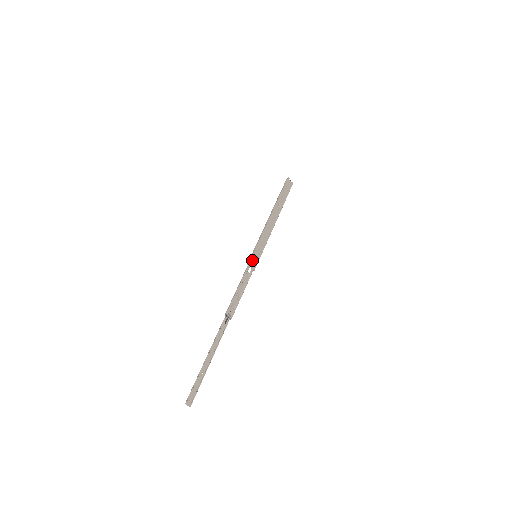
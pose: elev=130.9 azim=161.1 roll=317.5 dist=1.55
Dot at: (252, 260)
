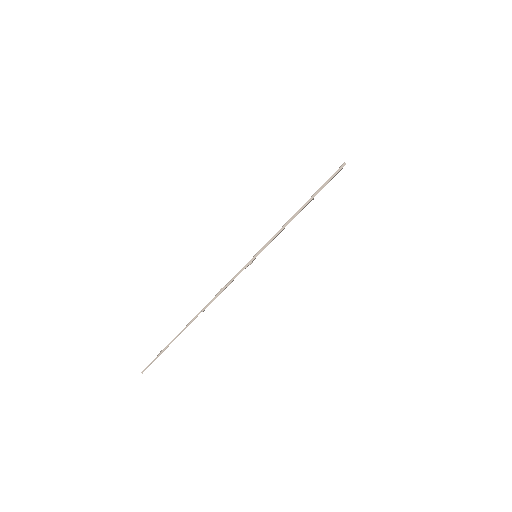
Dot at: (251, 263)
